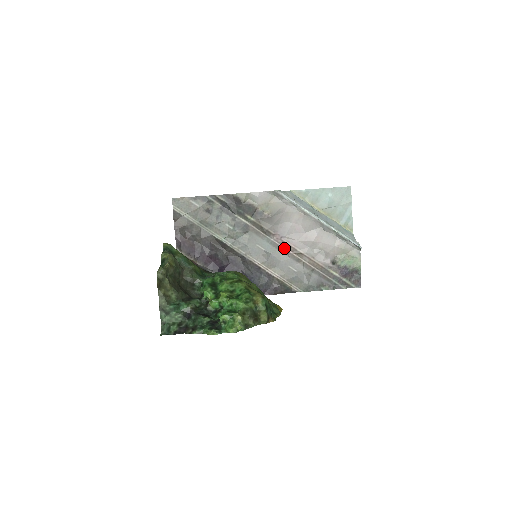
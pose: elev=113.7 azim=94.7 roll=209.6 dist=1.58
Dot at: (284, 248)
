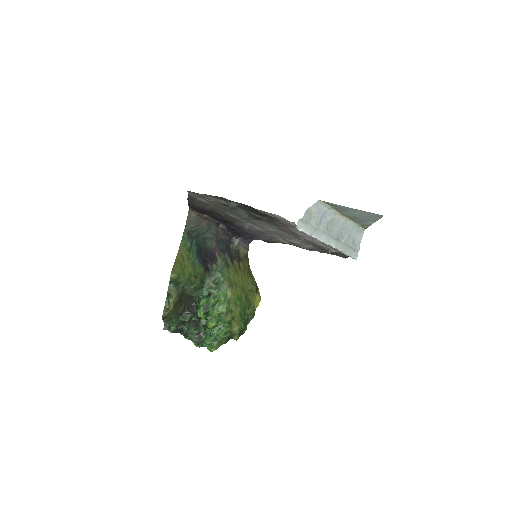
Dot at: (290, 232)
